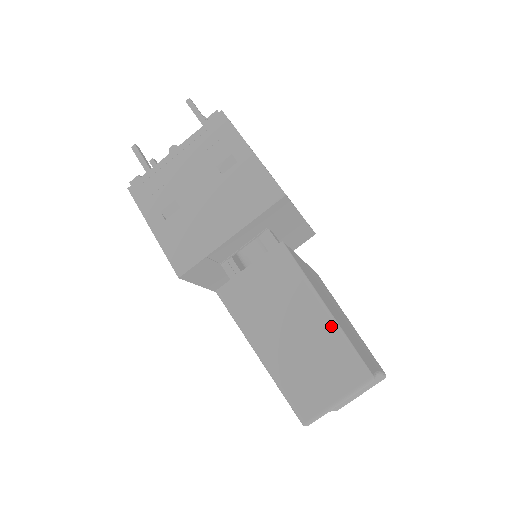
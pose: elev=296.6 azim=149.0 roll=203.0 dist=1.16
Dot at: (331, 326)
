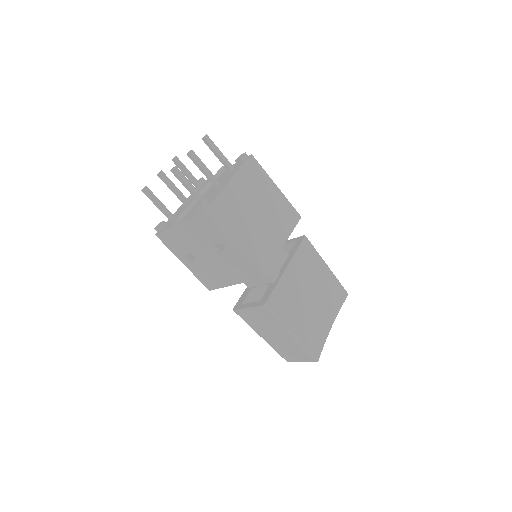
Dot at: (296, 342)
